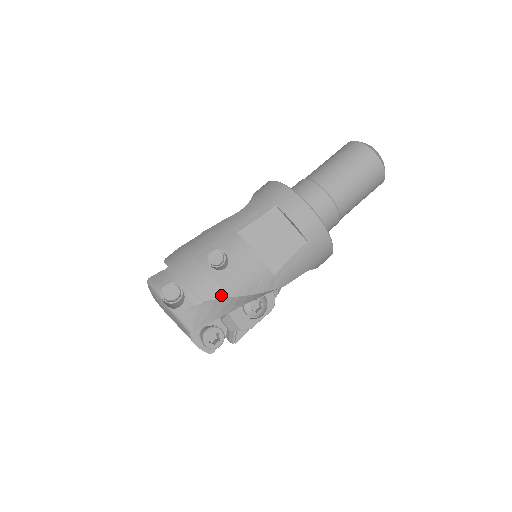
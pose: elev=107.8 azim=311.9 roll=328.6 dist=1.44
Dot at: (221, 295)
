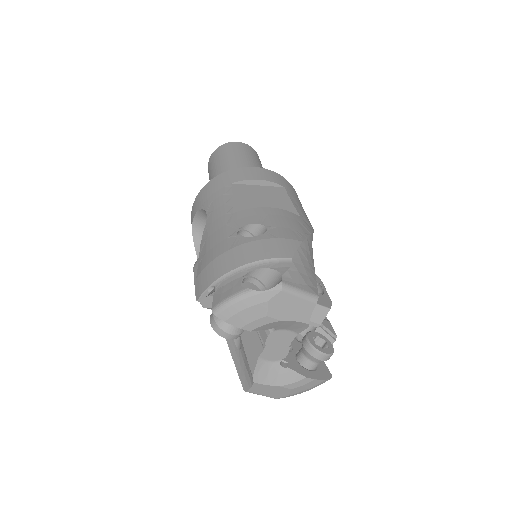
Dot at: (295, 244)
